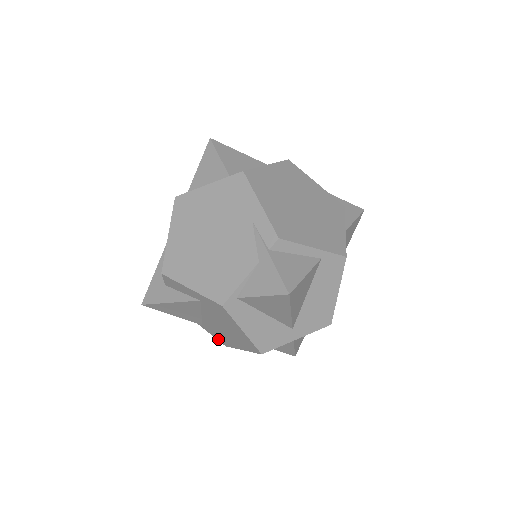
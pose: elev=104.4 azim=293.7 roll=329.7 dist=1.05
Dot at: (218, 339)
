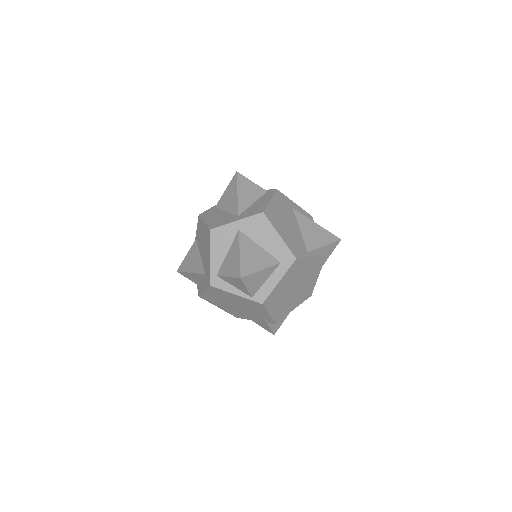
Dot at: occluded
